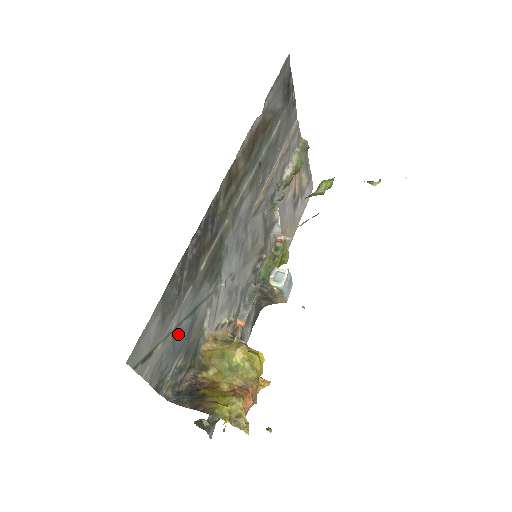
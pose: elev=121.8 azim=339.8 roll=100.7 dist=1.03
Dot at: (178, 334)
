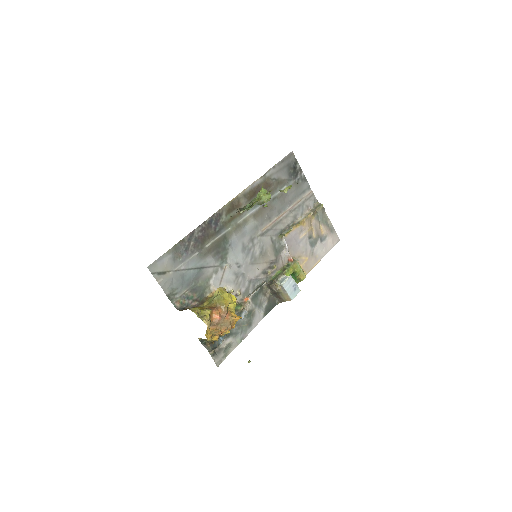
Dot at: (187, 275)
